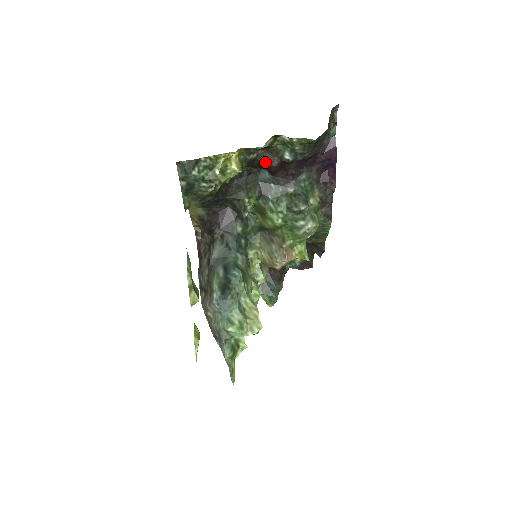
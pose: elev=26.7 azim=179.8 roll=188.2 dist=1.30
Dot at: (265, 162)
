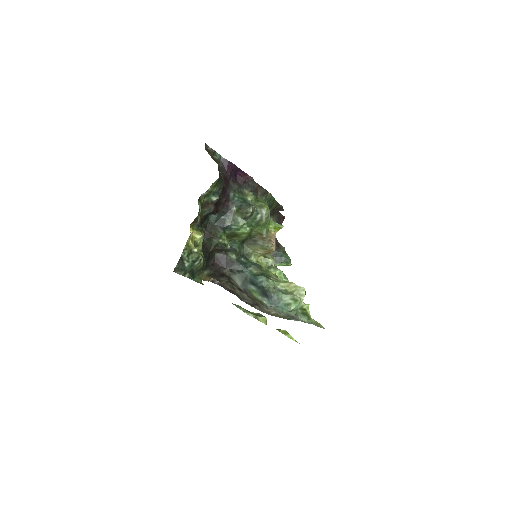
Dot at: occluded
